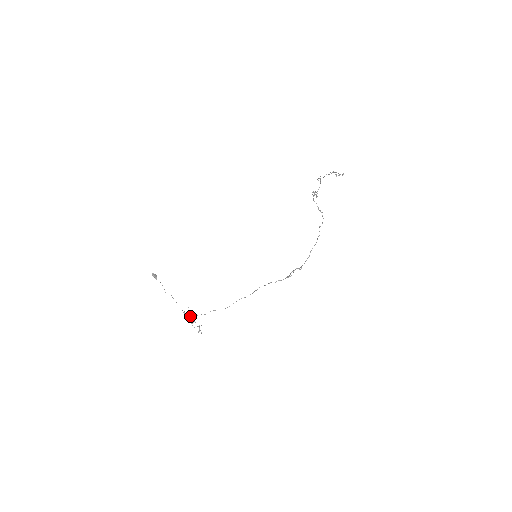
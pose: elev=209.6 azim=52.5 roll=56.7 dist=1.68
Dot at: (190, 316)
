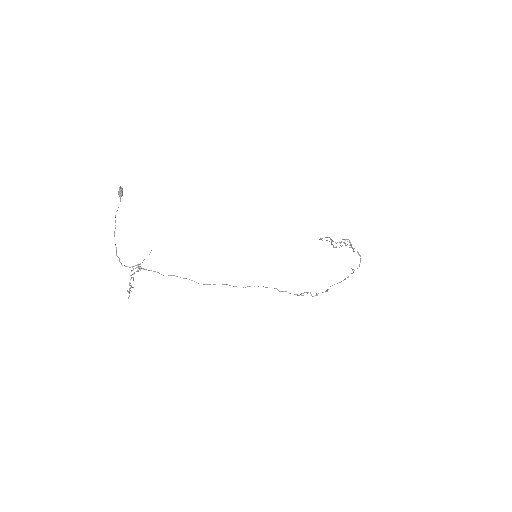
Dot at: (138, 264)
